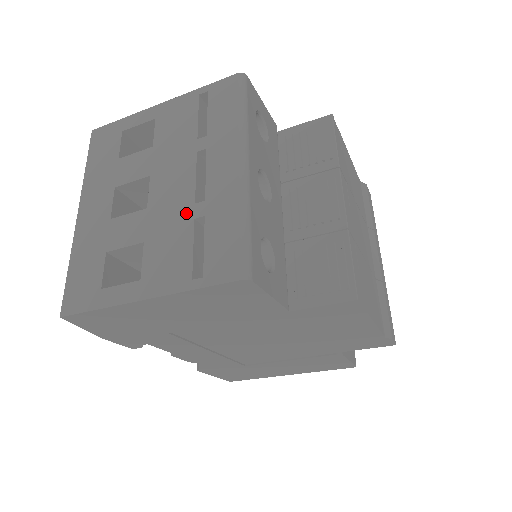
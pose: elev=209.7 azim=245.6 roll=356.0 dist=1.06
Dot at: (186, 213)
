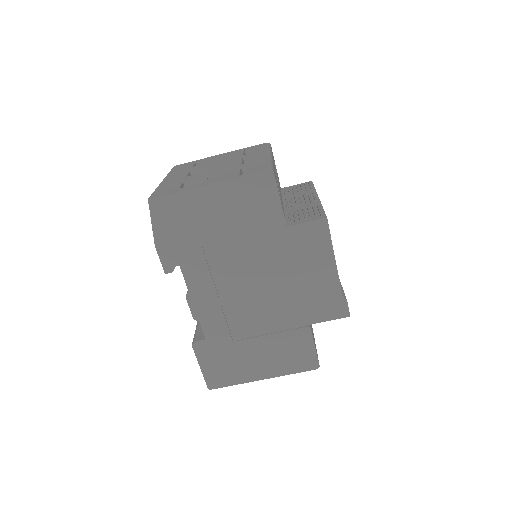
Dot at: (236, 166)
